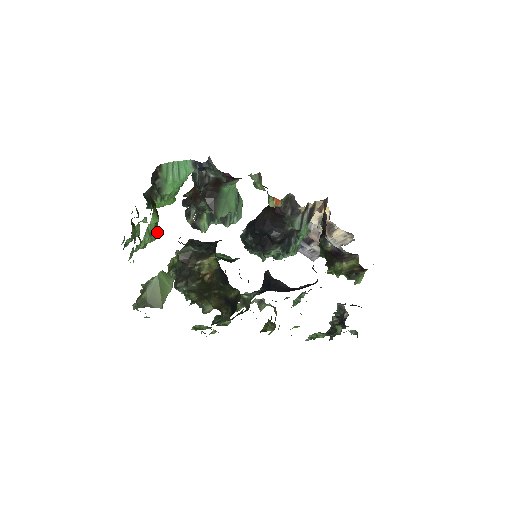
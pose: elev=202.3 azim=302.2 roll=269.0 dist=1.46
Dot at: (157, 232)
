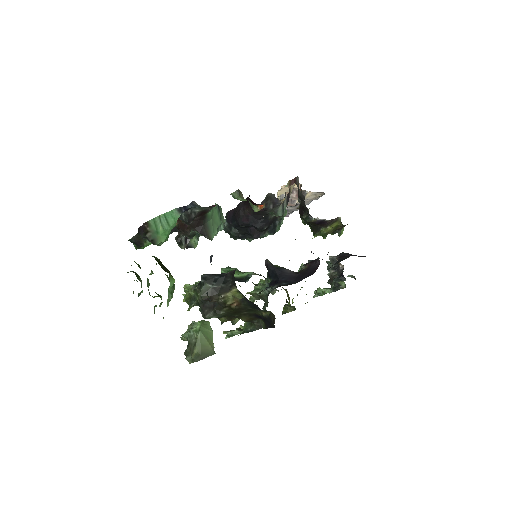
Dot at: (174, 286)
